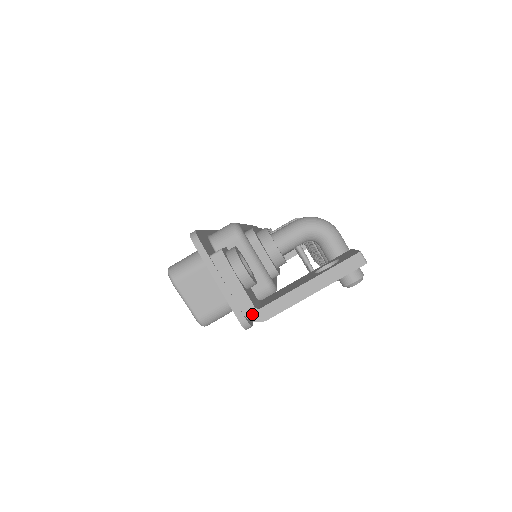
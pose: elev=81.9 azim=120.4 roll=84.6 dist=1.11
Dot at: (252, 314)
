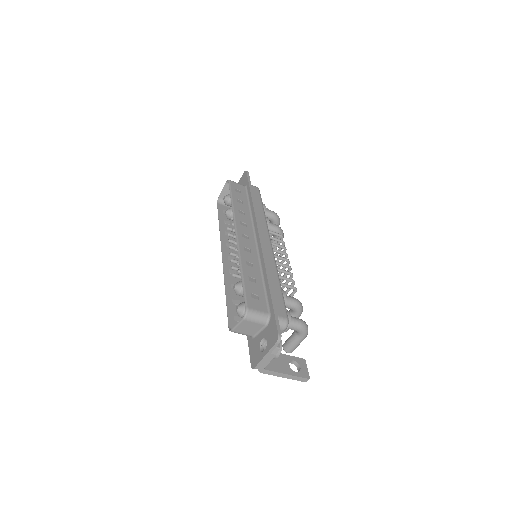
Dot at: (261, 369)
